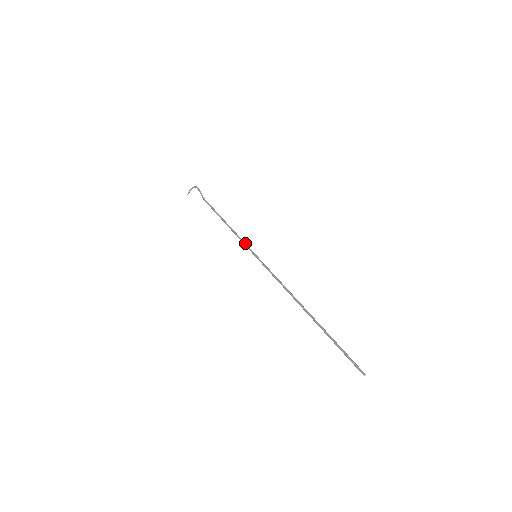
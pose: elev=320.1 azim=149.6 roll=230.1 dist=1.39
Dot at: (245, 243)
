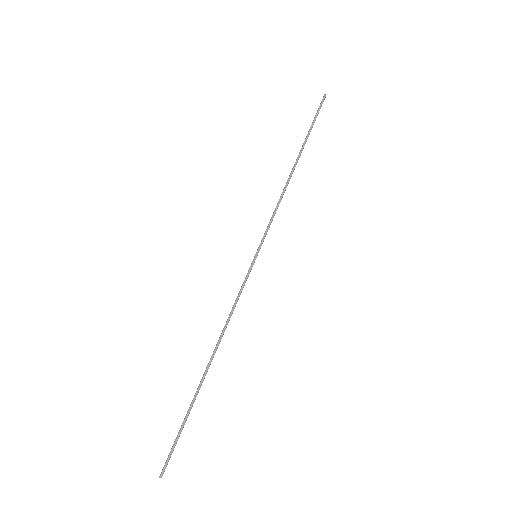
Dot at: (267, 229)
